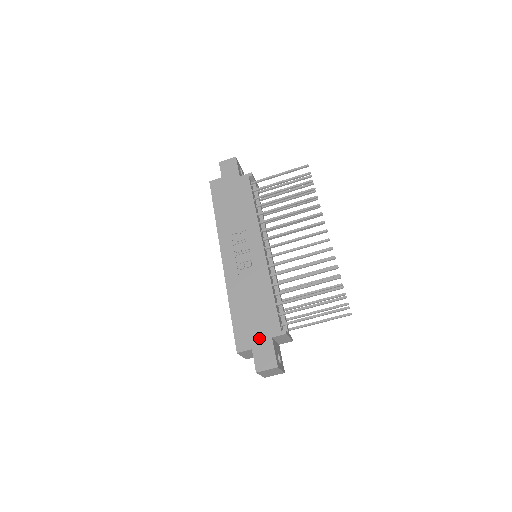
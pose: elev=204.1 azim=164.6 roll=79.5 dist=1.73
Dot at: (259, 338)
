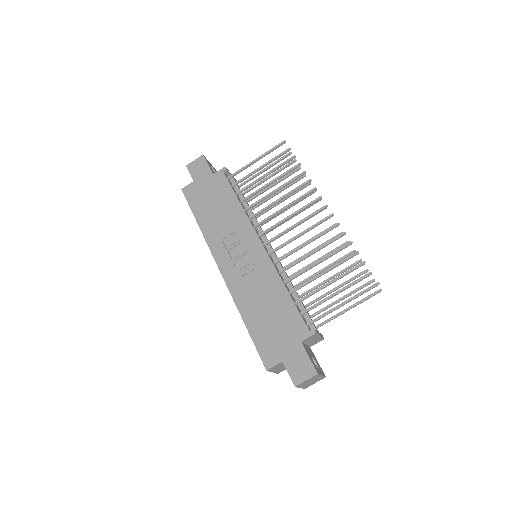
Dot at: (287, 346)
